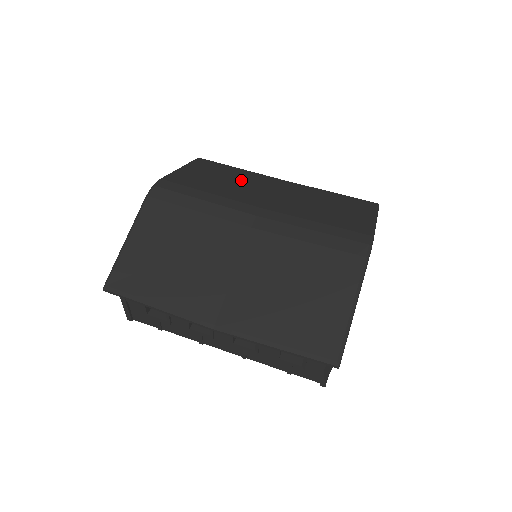
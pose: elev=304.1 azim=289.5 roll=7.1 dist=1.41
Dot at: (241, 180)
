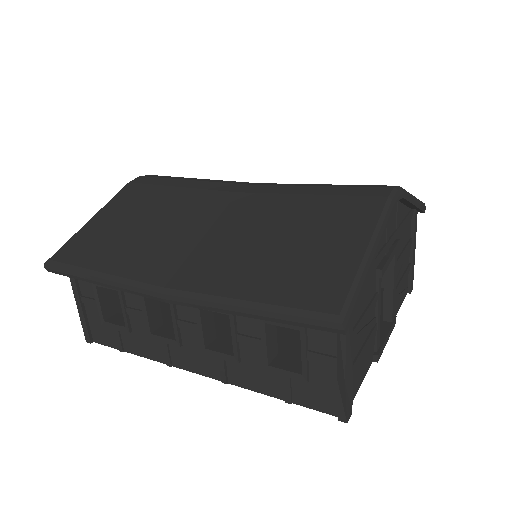
Dot at: occluded
